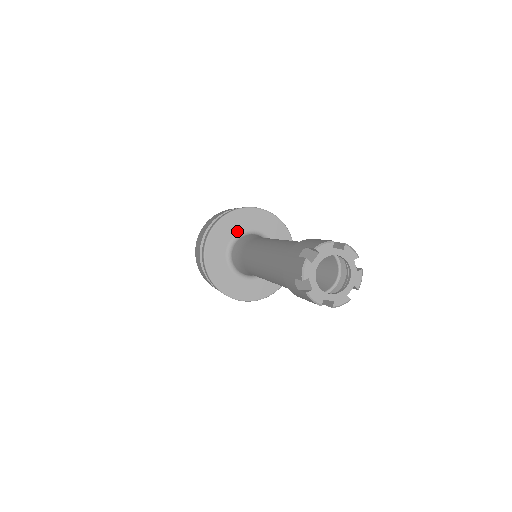
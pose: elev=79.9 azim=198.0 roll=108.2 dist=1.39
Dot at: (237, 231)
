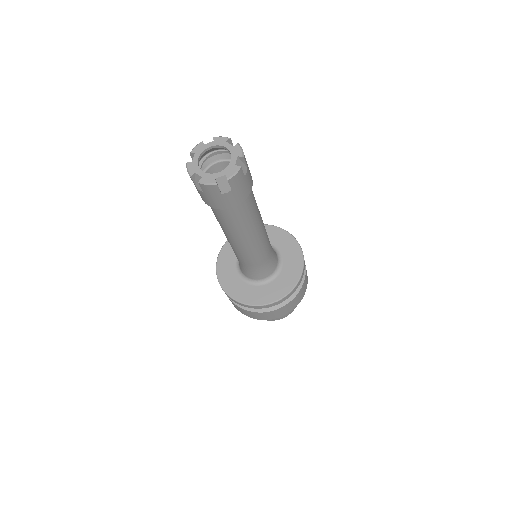
Dot at: occluded
